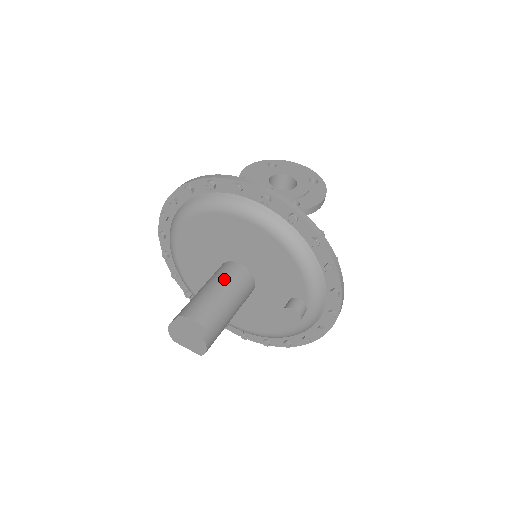
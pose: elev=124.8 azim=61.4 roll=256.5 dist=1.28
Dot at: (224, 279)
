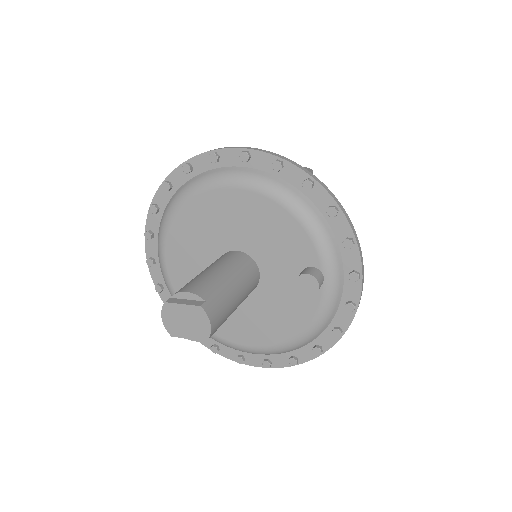
Dot at: (220, 262)
